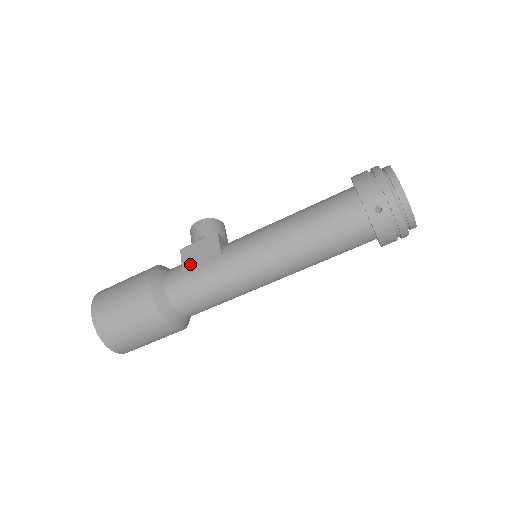
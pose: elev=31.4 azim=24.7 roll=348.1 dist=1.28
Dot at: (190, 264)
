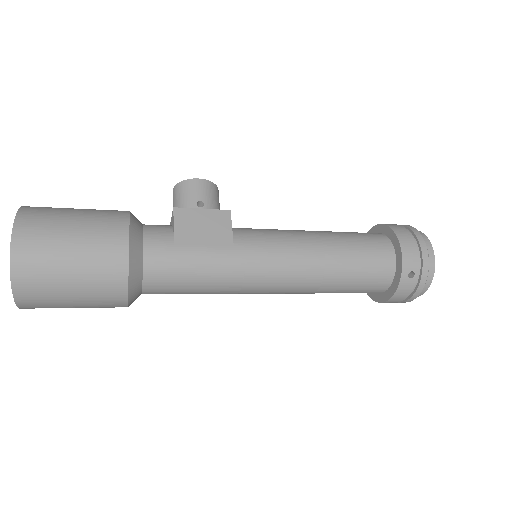
Dot at: (187, 235)
